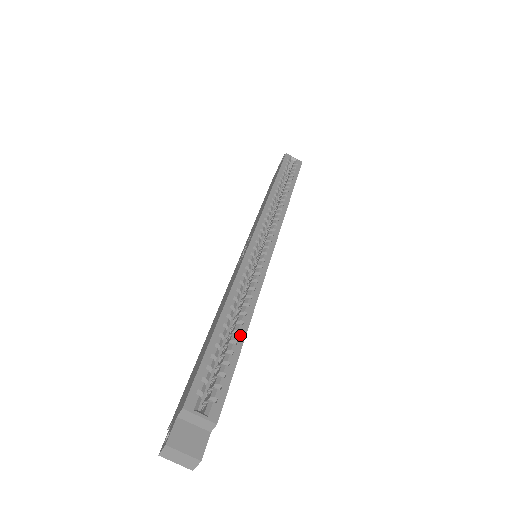
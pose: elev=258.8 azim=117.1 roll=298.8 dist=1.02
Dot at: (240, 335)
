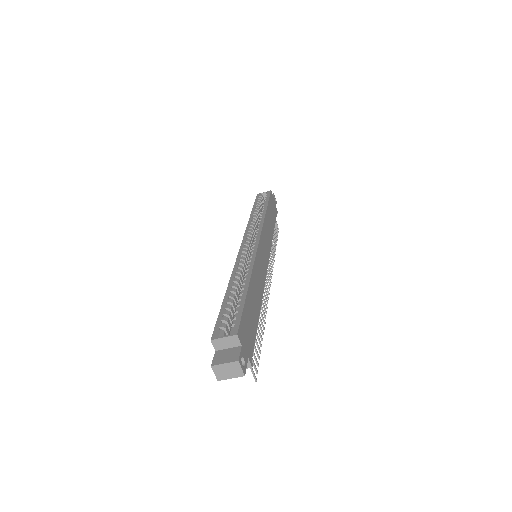
Dot at: (243, 290)
